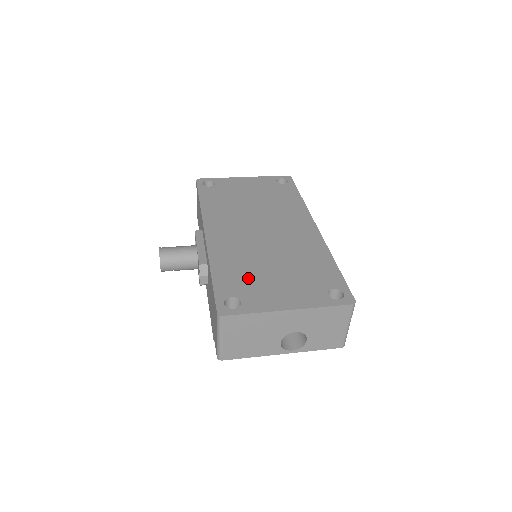
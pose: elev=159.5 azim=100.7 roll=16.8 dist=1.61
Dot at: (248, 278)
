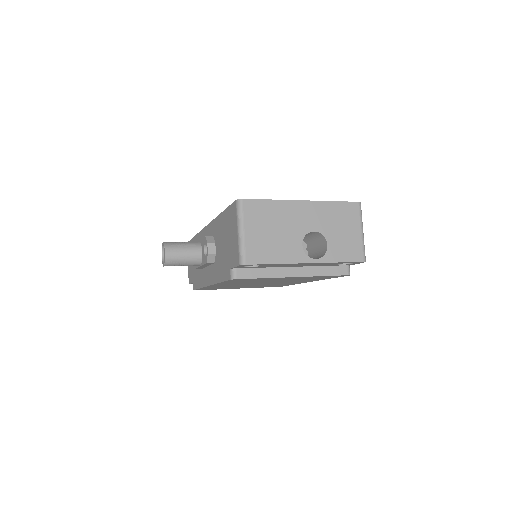
Dot at: occluded
